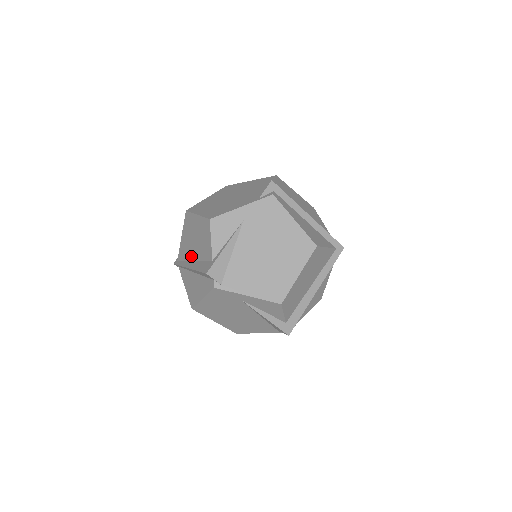
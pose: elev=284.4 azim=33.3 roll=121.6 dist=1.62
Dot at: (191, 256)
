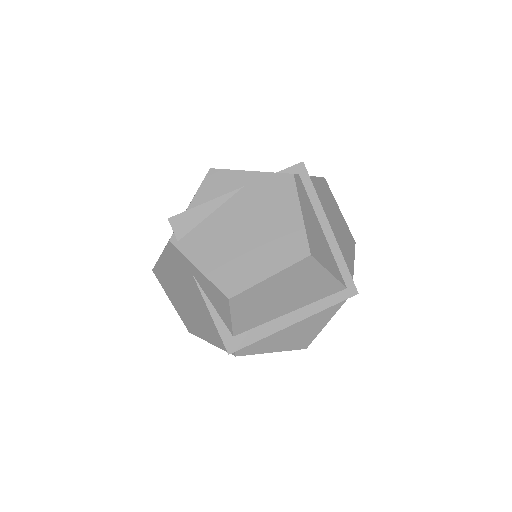
Dot at: occluded
